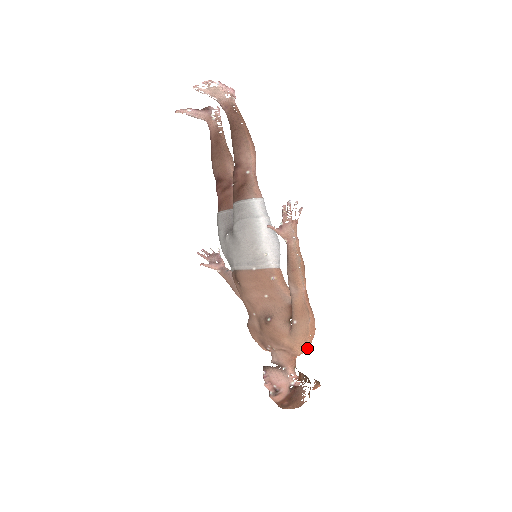
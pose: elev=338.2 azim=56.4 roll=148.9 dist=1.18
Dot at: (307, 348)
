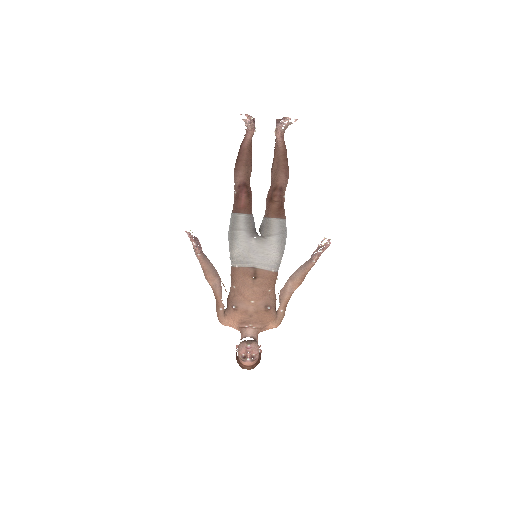
Dot at: occluded
